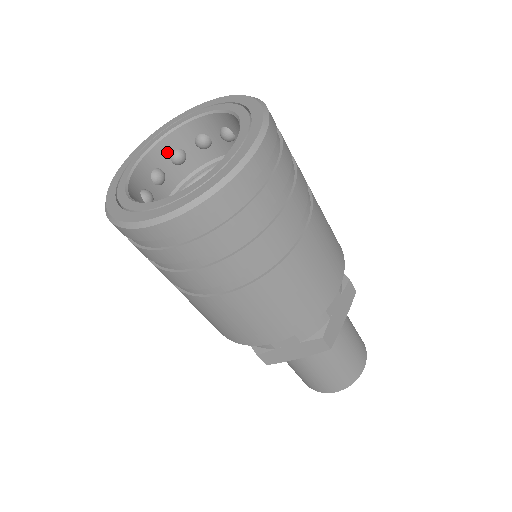
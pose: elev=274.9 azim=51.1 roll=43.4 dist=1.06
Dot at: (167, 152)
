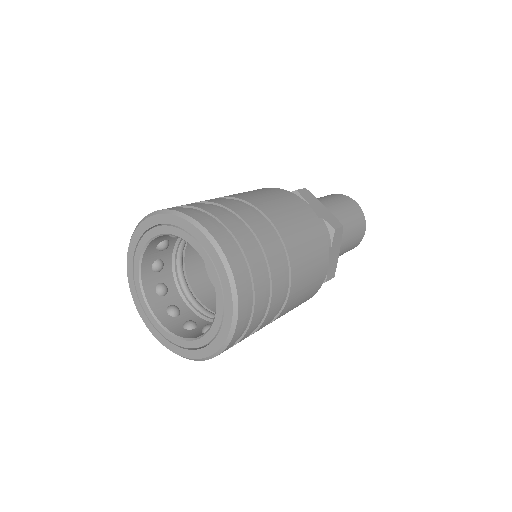
Dot at: (153, 250)
